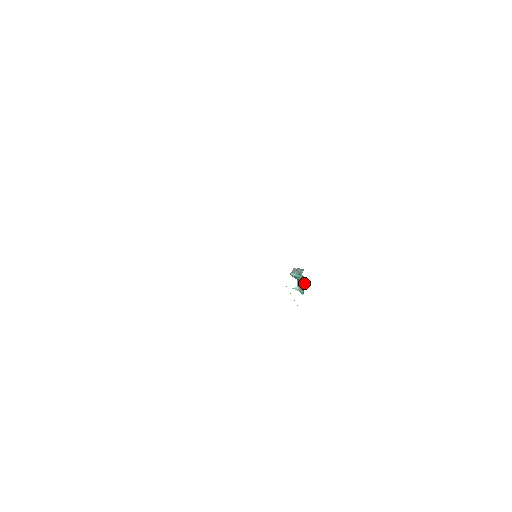
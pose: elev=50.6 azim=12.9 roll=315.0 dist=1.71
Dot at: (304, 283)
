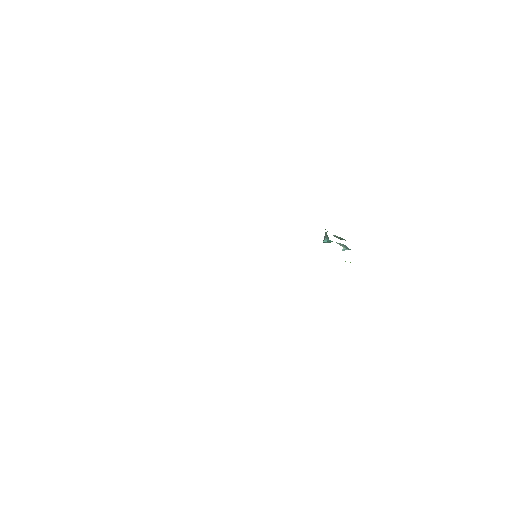
Dot at: occluded
